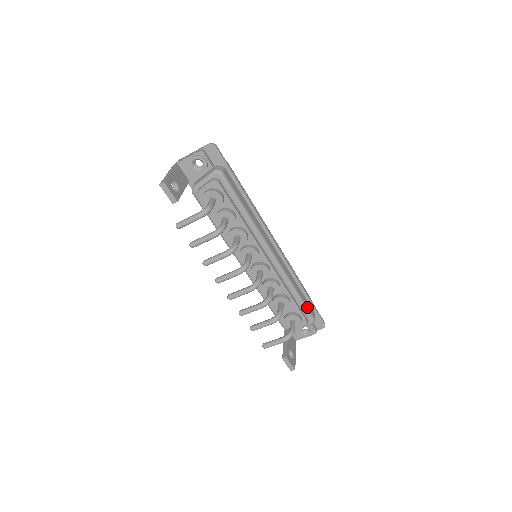
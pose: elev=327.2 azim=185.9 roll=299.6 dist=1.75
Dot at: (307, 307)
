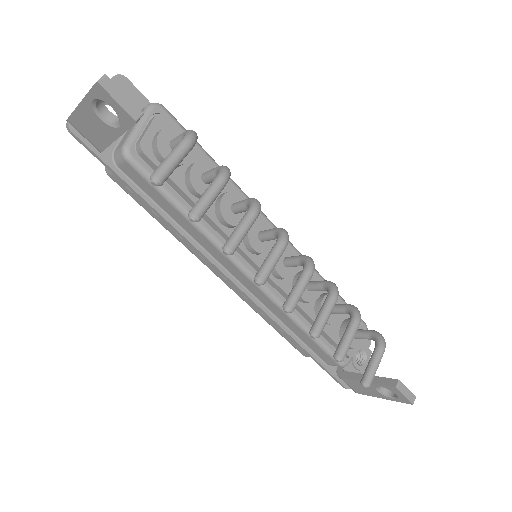
Dot at: occluded
